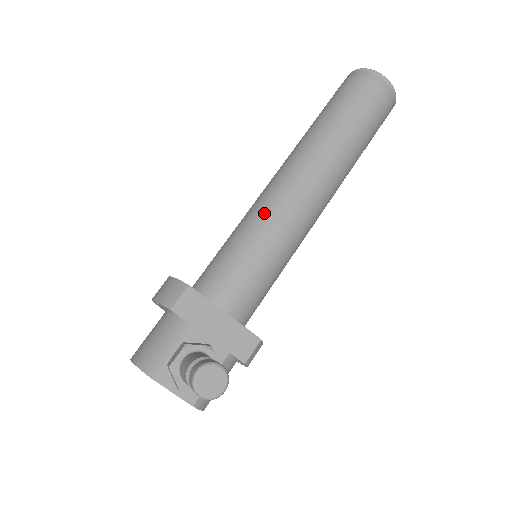
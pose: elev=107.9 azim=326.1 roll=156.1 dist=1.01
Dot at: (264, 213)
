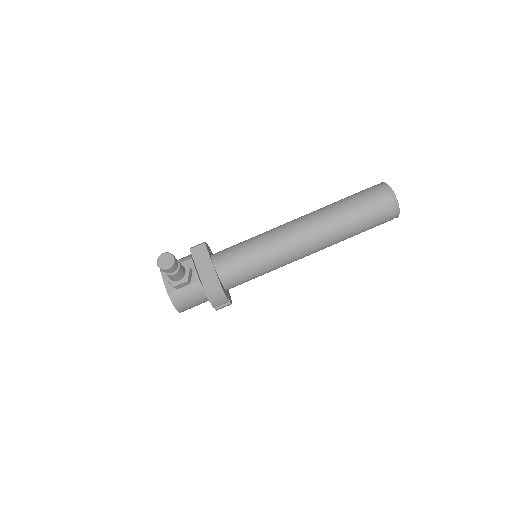
Dot at: (268, 232)
